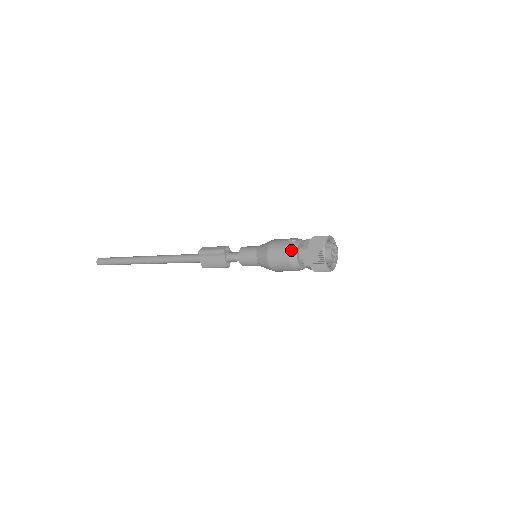
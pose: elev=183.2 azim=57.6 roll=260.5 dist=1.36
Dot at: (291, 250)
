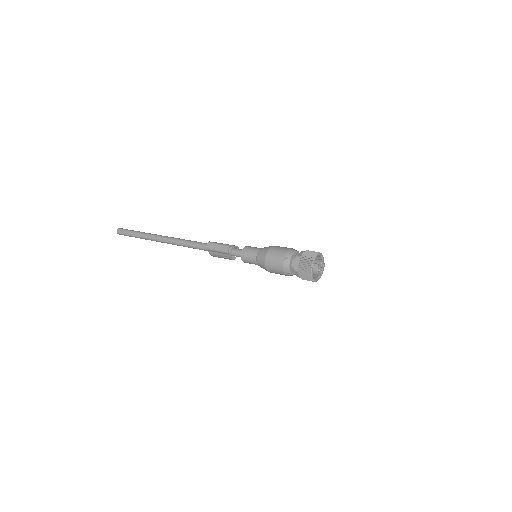
Dot at: (285, 268)
